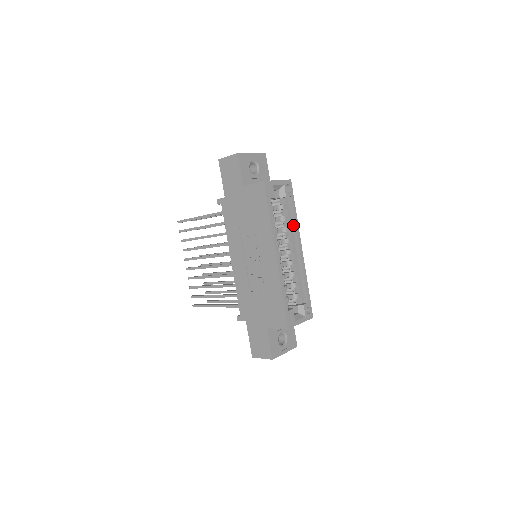
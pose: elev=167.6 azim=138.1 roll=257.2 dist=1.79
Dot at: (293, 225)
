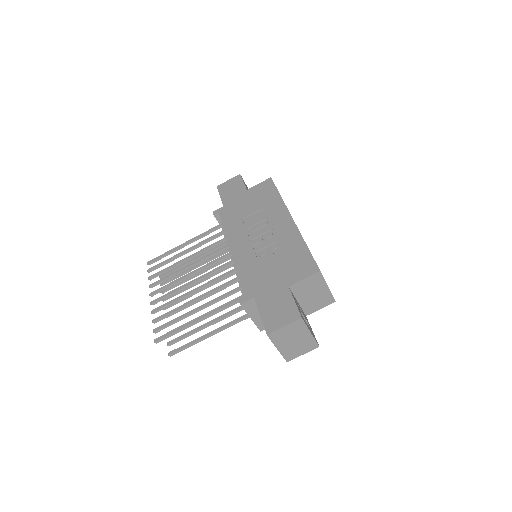
Dot at: occluded
